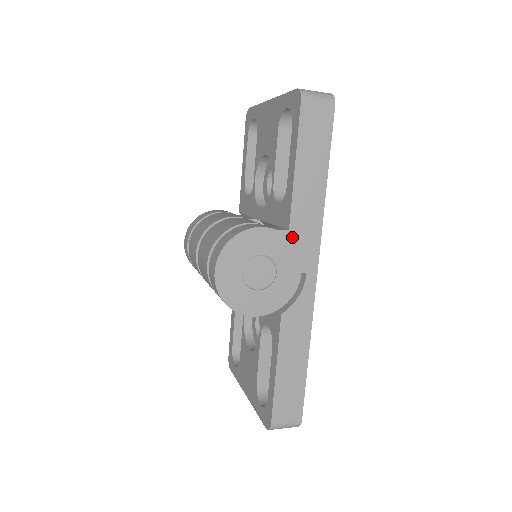
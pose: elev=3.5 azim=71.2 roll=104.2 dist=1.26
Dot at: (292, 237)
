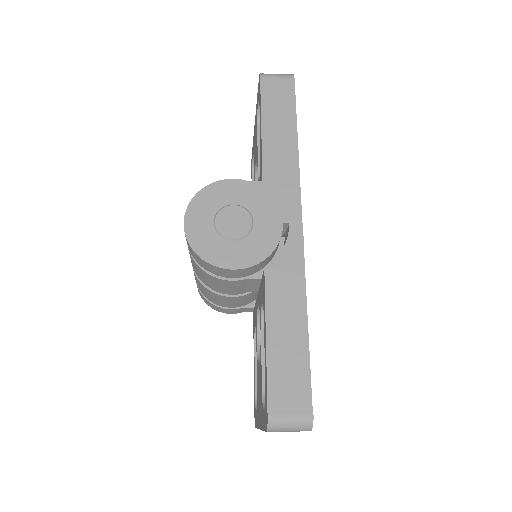
Dot at: (267, 188)
